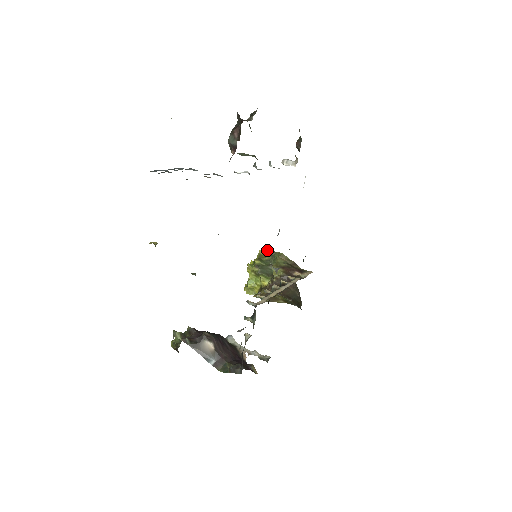
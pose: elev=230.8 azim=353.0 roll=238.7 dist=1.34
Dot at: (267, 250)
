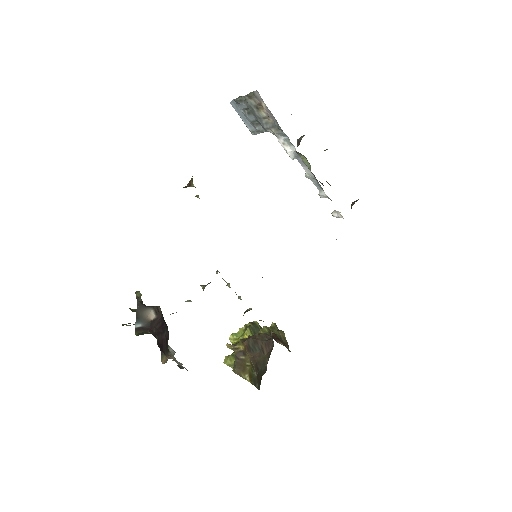
Dot at: occluded
